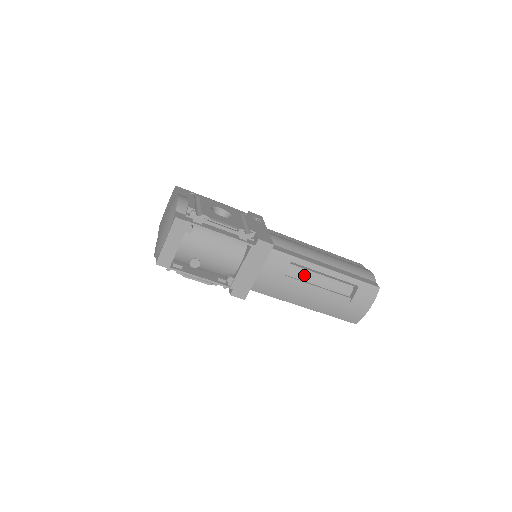
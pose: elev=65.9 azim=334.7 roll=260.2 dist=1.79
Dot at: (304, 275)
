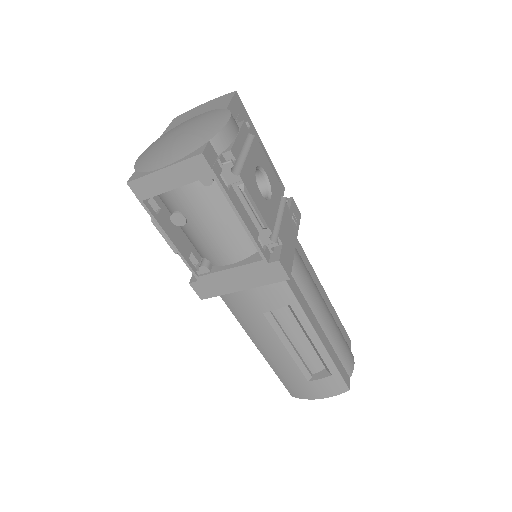
Dot at: (289, 323)
